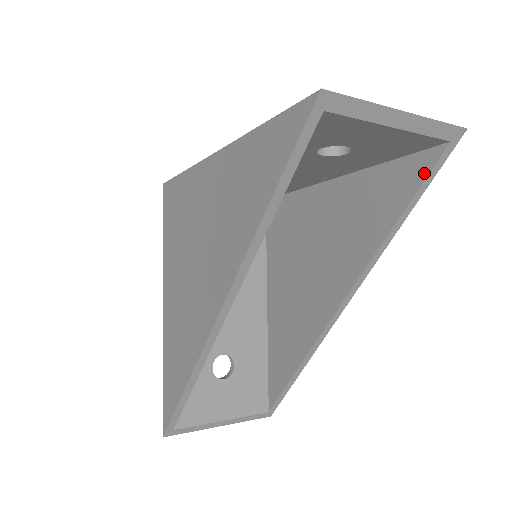
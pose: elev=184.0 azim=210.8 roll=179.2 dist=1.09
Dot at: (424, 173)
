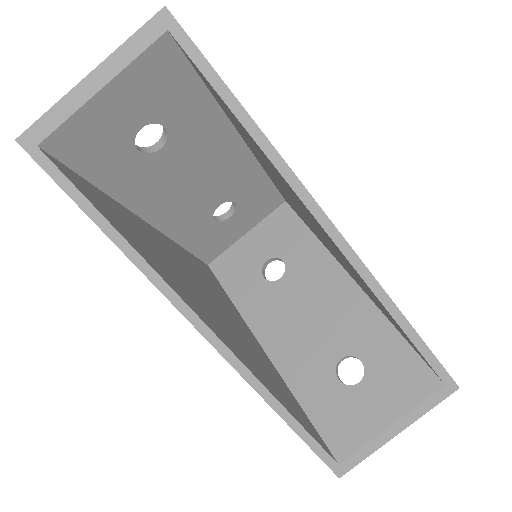
Dot at: (197, 69)
